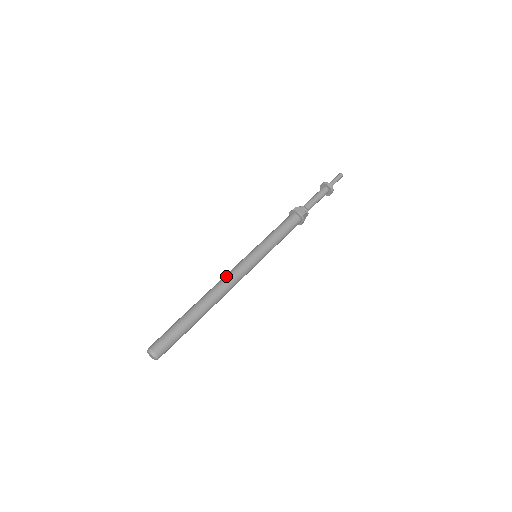
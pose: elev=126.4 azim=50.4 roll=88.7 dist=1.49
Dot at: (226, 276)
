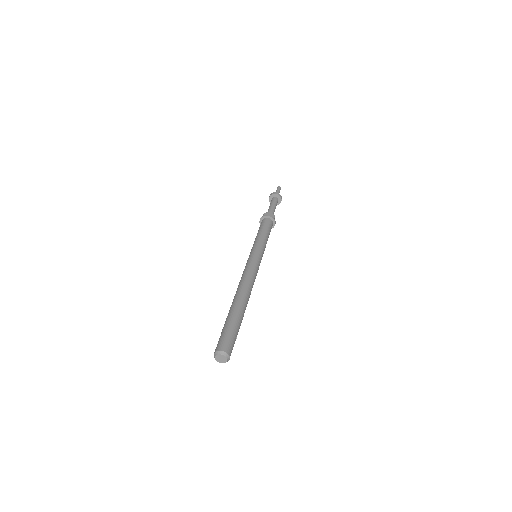
Dot at: (245, 274)
